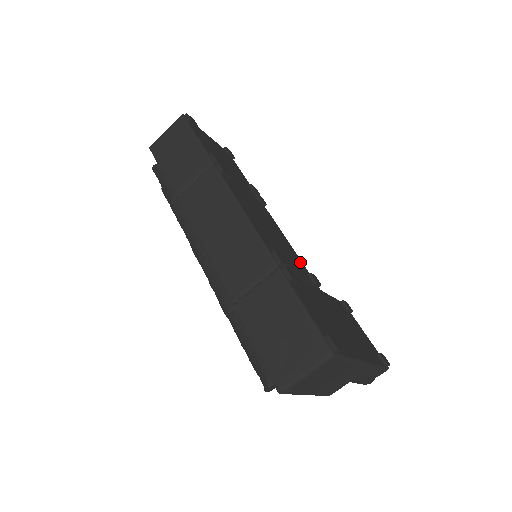
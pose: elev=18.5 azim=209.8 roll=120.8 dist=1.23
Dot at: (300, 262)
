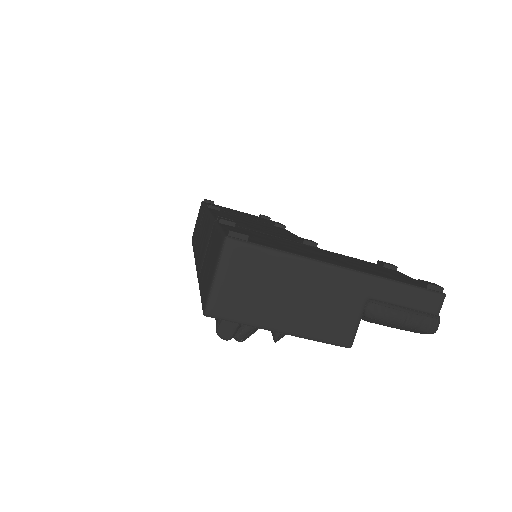
Dot at: (298, 239)
